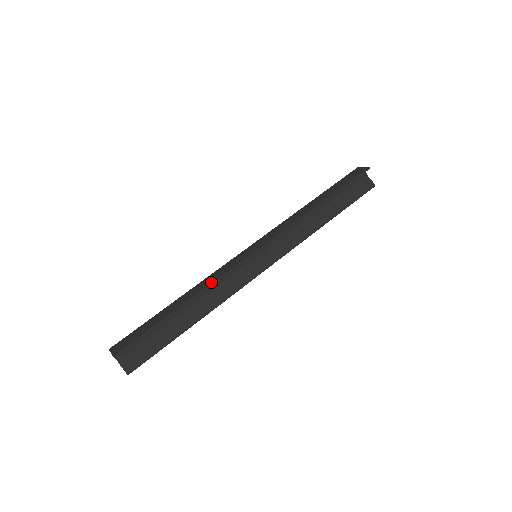
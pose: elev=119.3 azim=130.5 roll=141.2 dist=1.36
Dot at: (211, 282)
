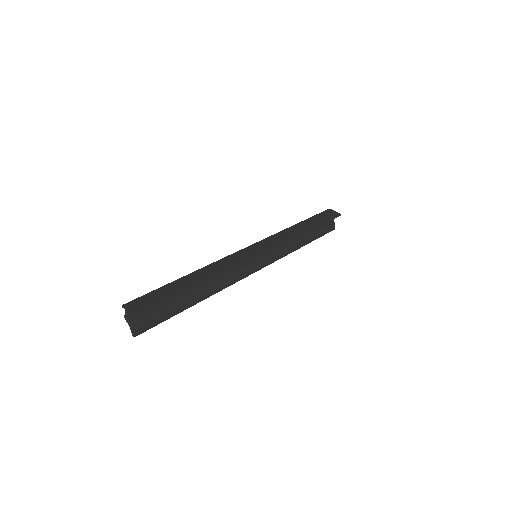
Dot at: (227, 269)
